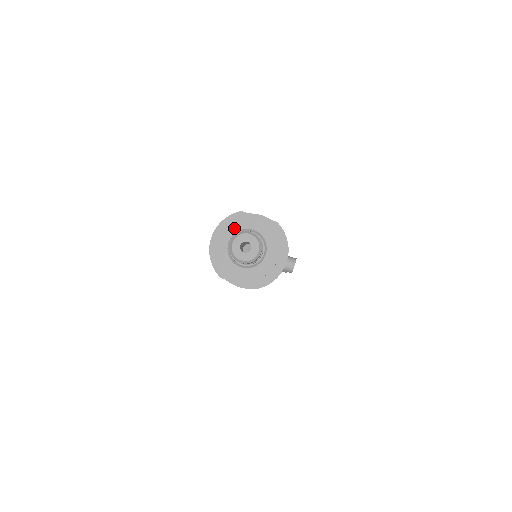
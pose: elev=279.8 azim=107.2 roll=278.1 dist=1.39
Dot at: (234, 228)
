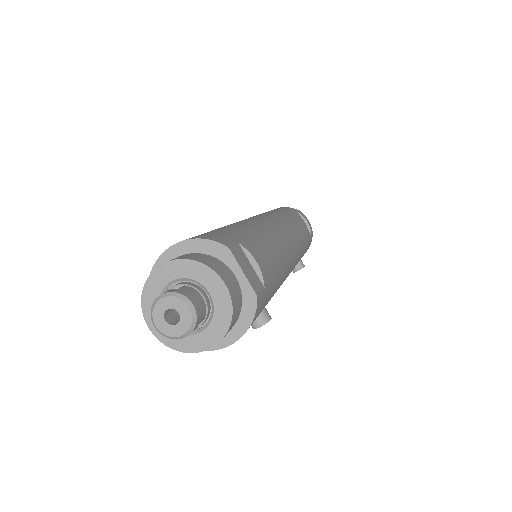
Dot at: (190, 272)
